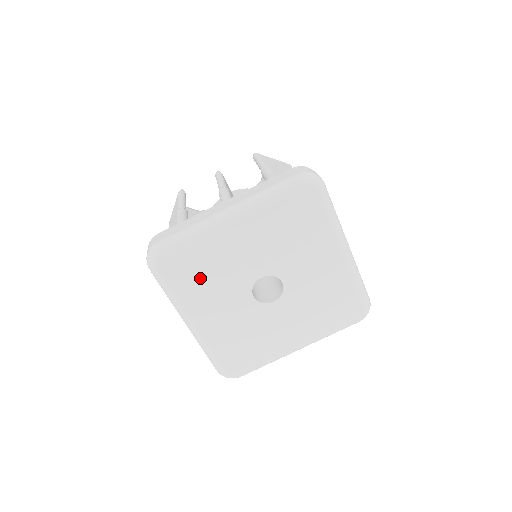
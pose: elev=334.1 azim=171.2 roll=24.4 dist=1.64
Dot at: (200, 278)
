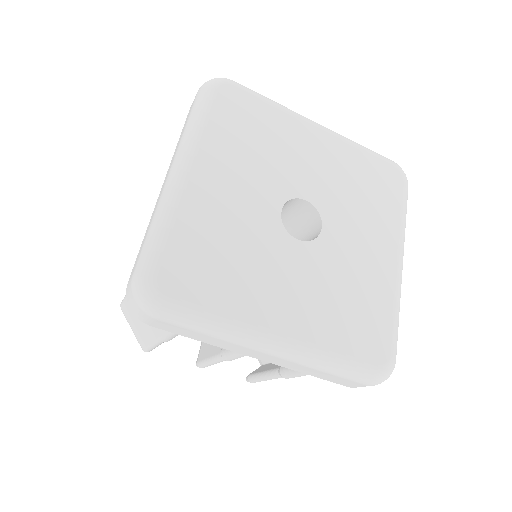
Dot at: (224, 267)
